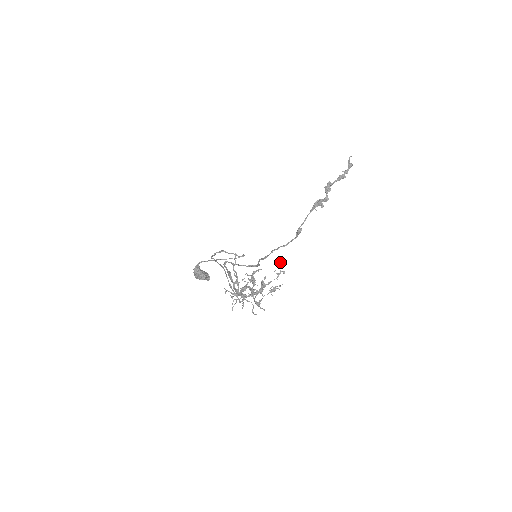
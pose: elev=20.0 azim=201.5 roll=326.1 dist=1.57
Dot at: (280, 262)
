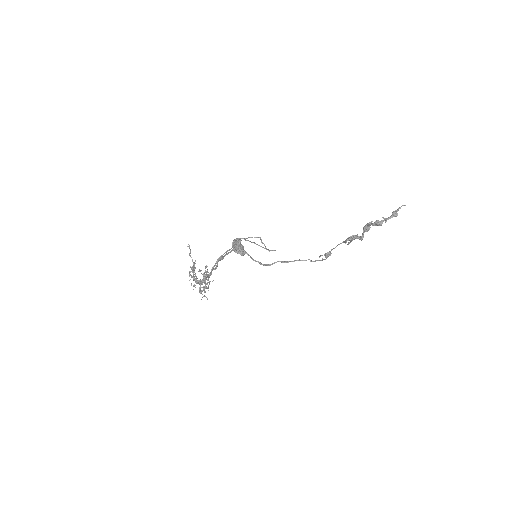
Dot at: (207, 269)
